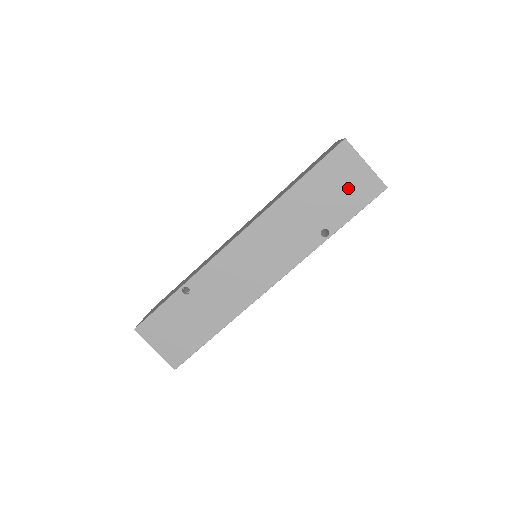
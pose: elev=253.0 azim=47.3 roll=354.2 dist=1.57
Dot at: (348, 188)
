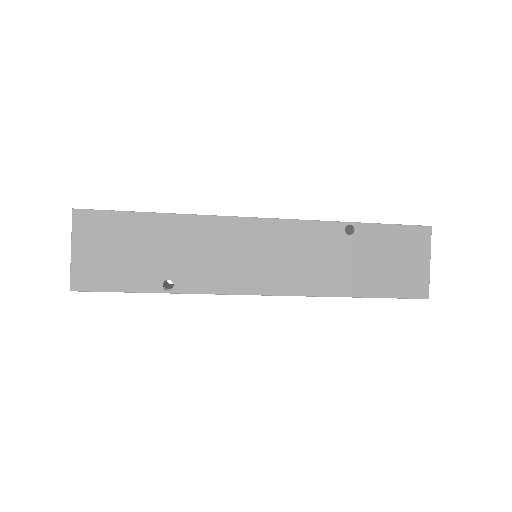
Dot at: occluded
